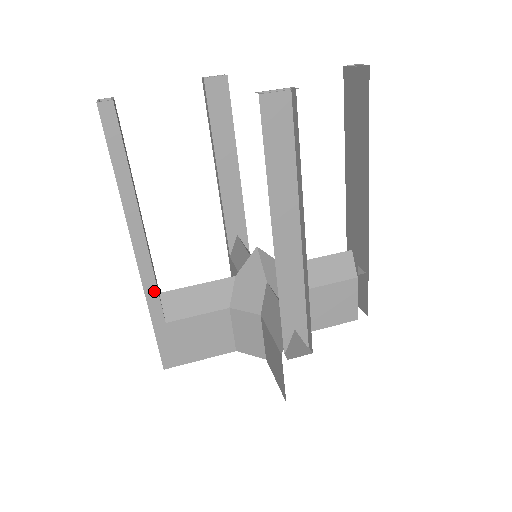
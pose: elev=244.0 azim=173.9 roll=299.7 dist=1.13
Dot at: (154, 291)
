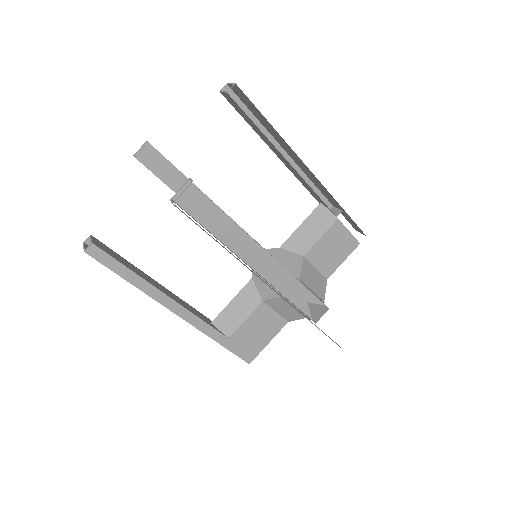
Dot at: (206, 326)
